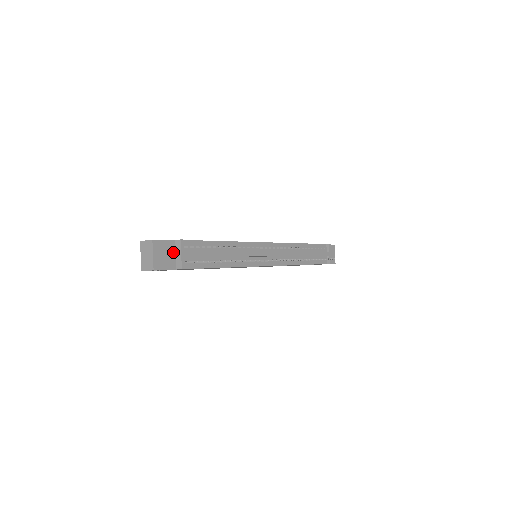
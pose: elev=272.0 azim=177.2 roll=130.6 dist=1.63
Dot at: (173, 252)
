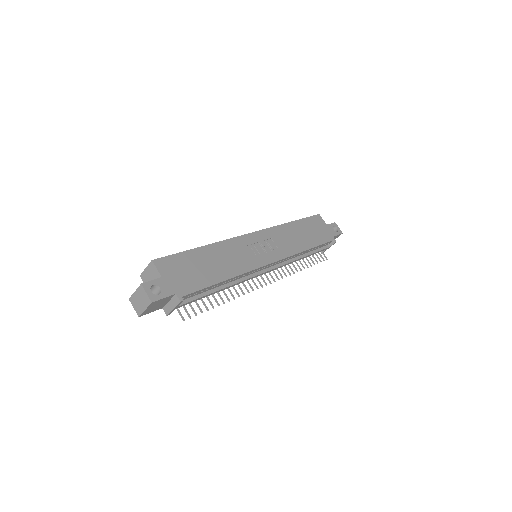
Dot at: (168, 300)
